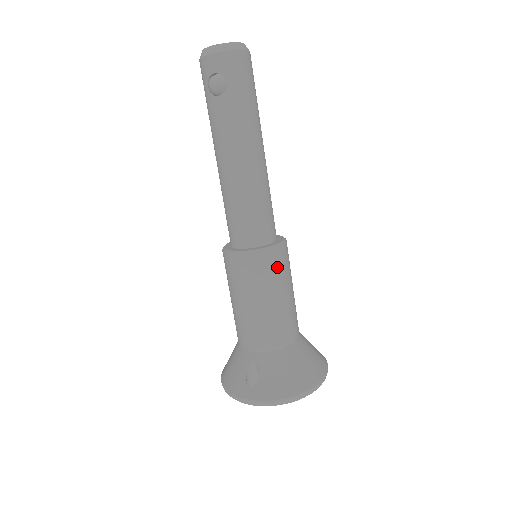
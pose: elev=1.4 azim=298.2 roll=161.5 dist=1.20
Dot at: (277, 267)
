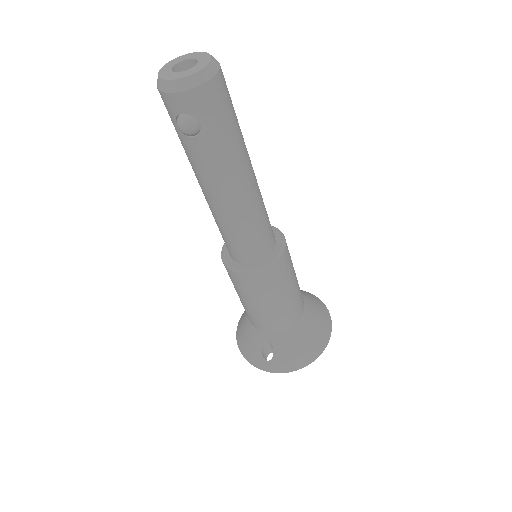
Dot at: (280, 274)
